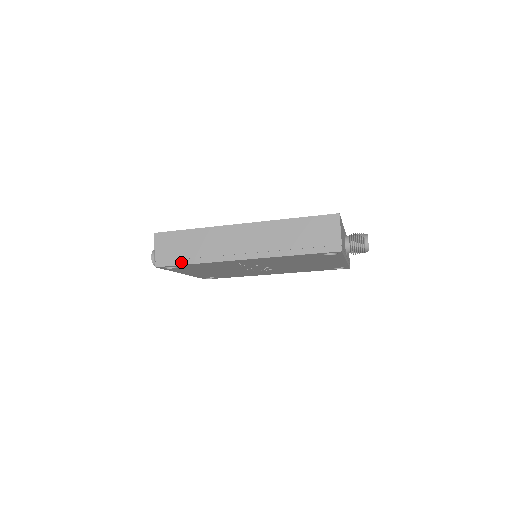
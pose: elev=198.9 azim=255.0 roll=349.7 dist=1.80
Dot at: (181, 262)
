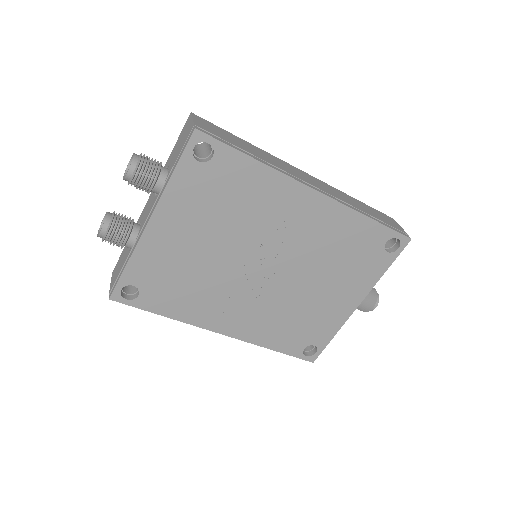
Dot at: (235, 147)
